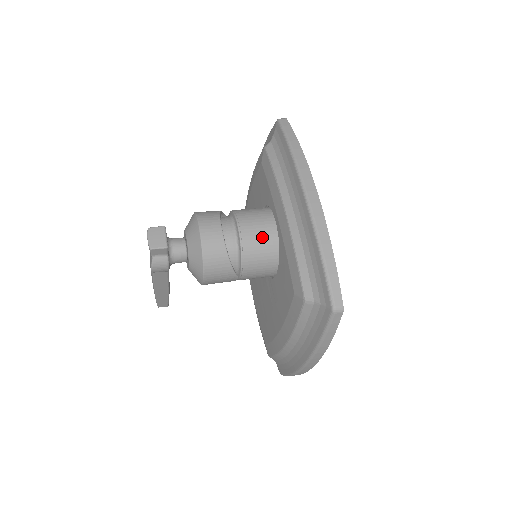
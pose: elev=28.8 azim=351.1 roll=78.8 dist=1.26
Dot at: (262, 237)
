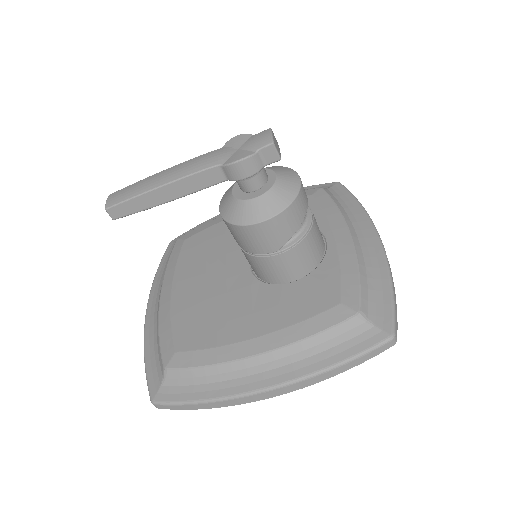
Dot at: (319, 239)
